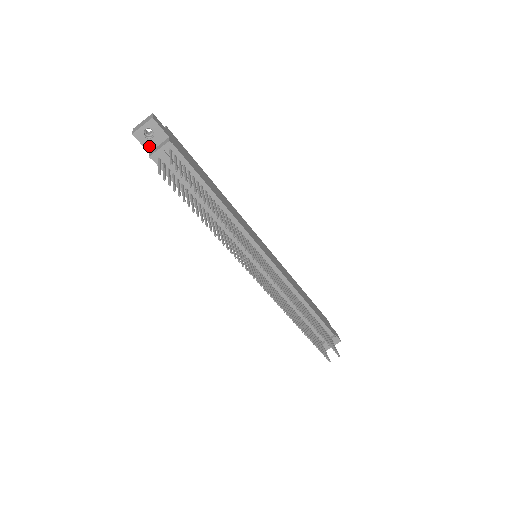
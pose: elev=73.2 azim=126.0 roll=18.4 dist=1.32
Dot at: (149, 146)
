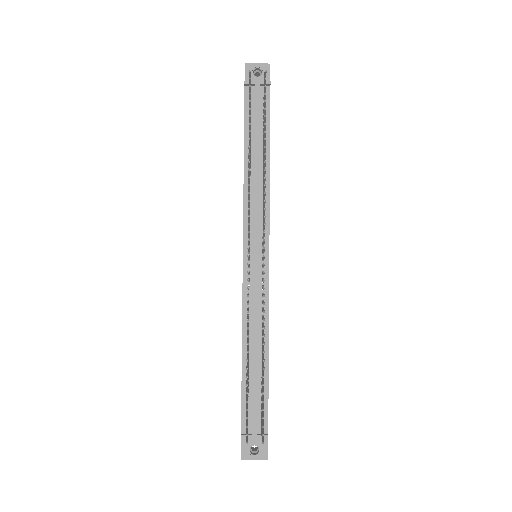
Dot at: occluded
